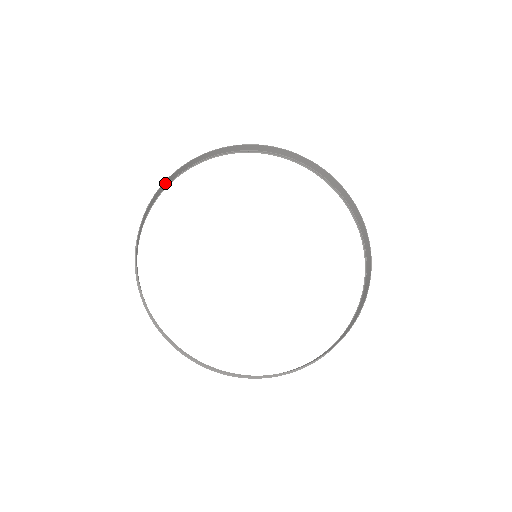
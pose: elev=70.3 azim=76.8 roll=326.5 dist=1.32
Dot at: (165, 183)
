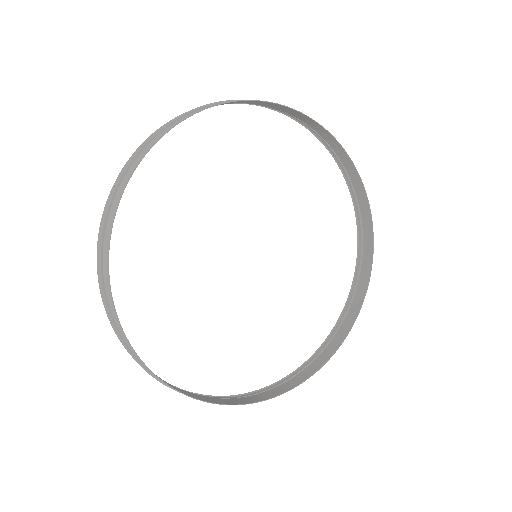
Dot at: (181, 120)
